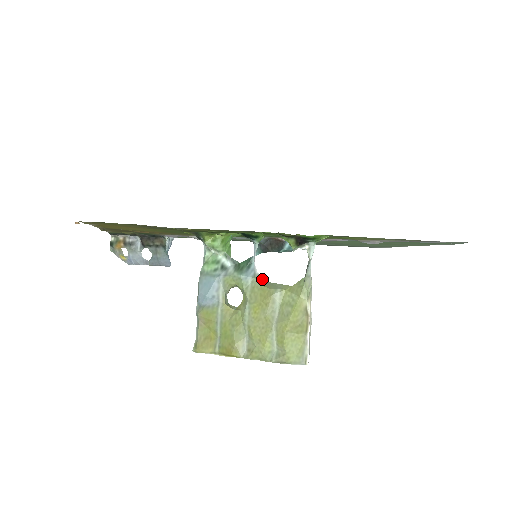
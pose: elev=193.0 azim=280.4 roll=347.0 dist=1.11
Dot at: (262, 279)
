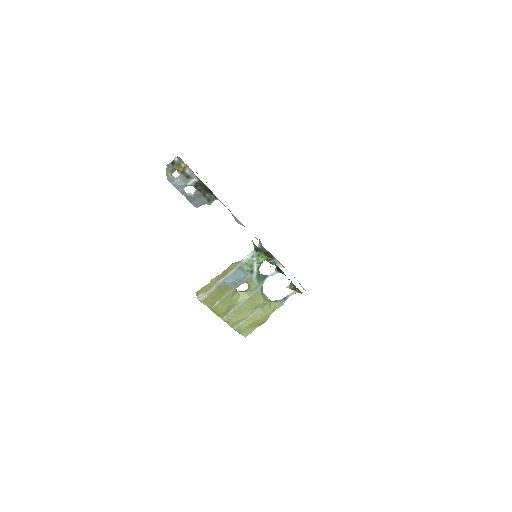
Dot at: occluded
